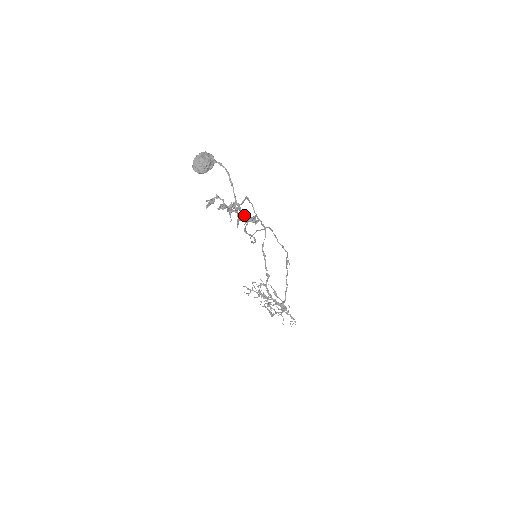
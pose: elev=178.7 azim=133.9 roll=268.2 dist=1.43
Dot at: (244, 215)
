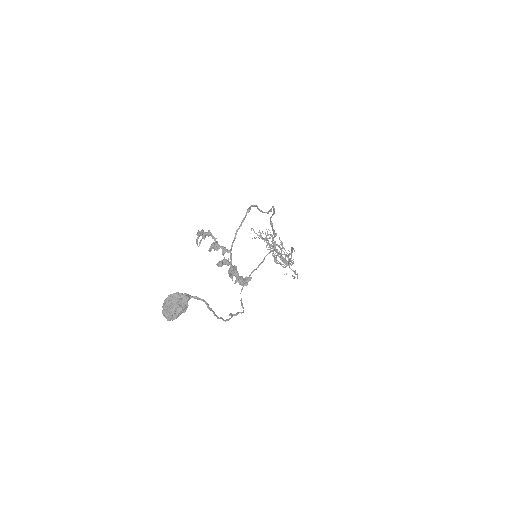
Dot at: (235, 275)
